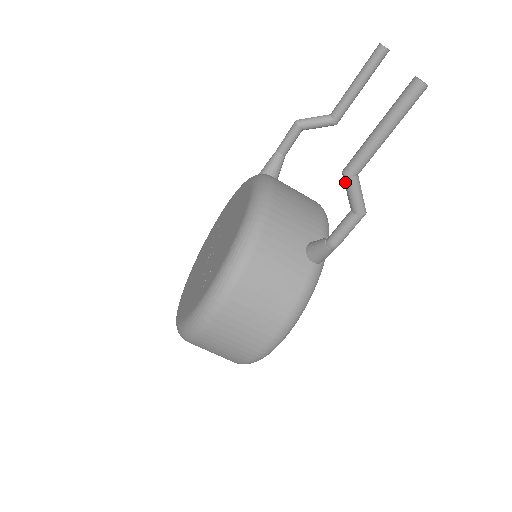
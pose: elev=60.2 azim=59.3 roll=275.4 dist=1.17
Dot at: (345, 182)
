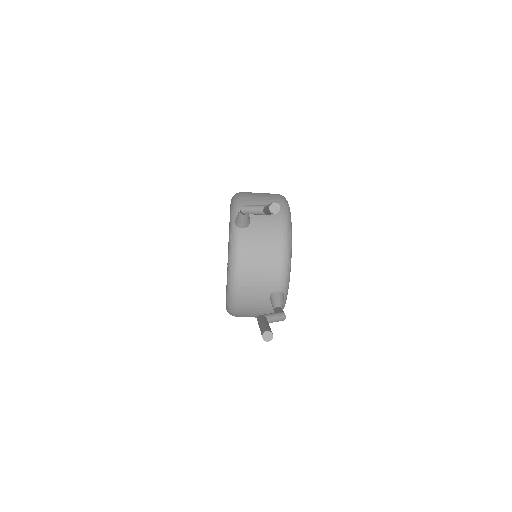
Dot at: occluded
